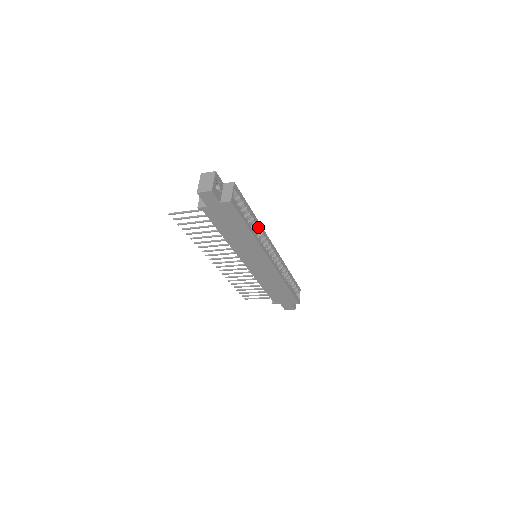
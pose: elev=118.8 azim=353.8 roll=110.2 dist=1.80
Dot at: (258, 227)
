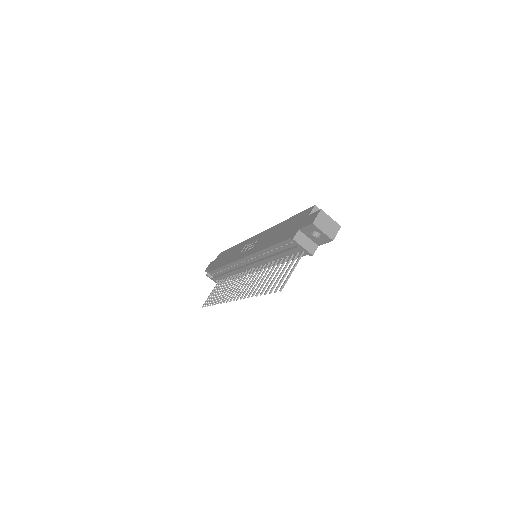
Dot at: occluded
